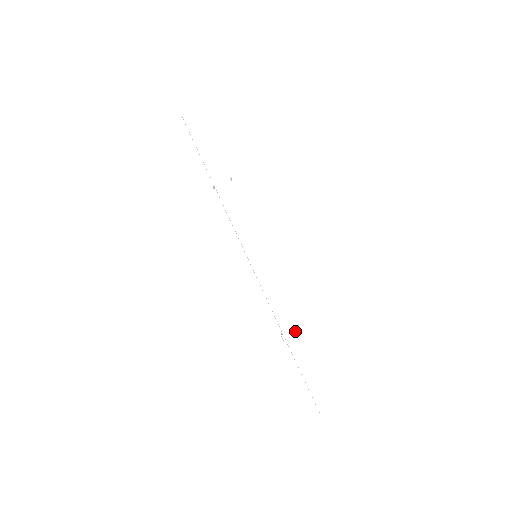
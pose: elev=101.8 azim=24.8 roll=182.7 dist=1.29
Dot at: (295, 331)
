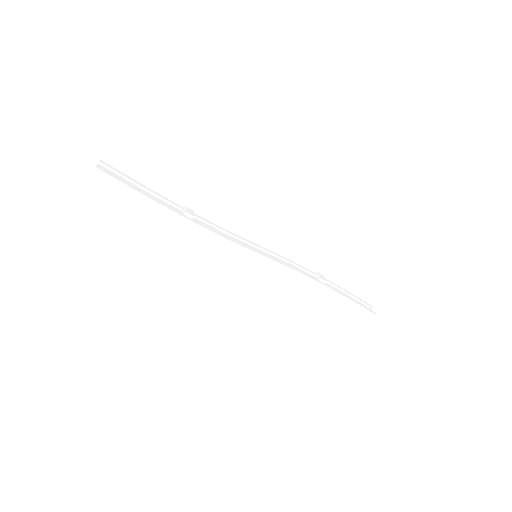
Dot at: (319, 287)
